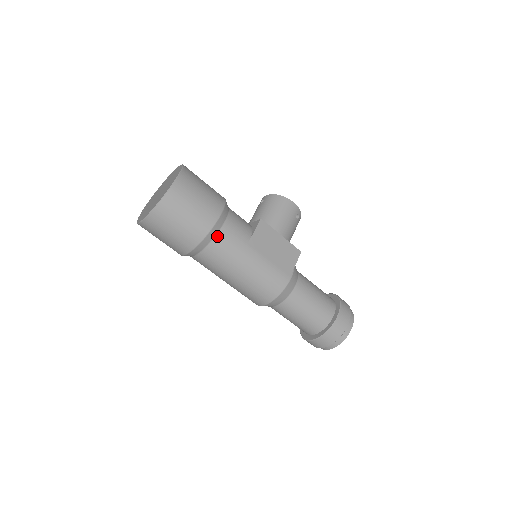
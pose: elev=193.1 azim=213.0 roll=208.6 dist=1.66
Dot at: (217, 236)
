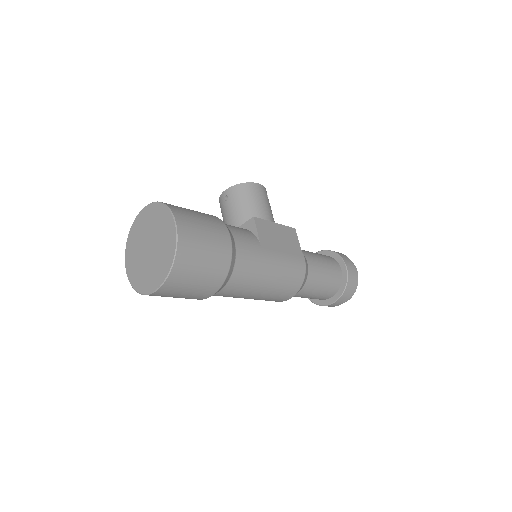
Dot at: (237, 259)
